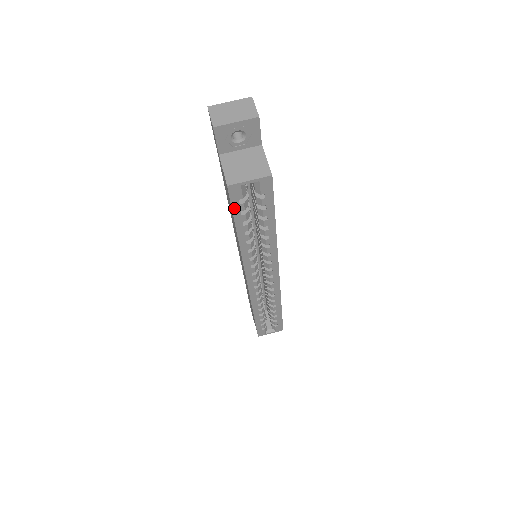
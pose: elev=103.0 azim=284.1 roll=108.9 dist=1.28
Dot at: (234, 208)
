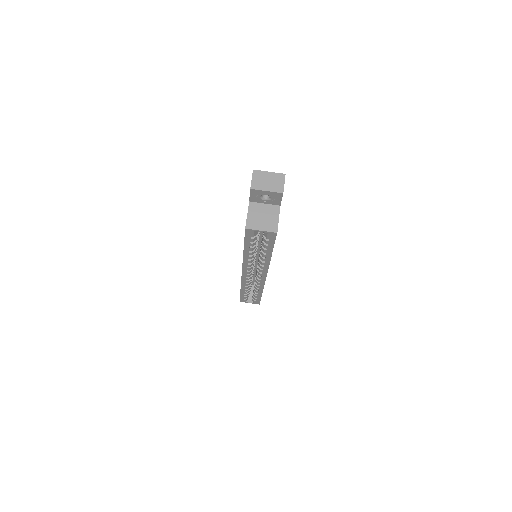
Dot at: (246, 239)
